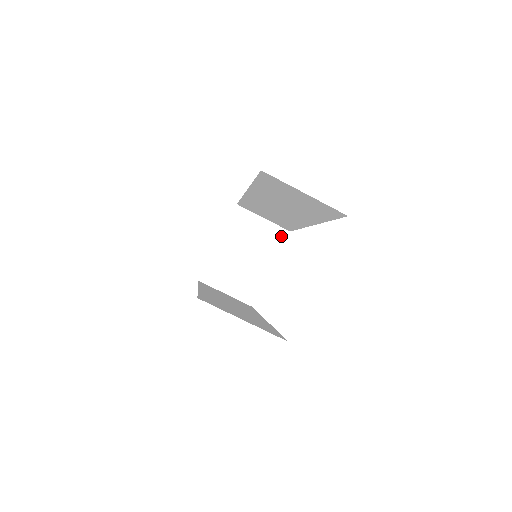
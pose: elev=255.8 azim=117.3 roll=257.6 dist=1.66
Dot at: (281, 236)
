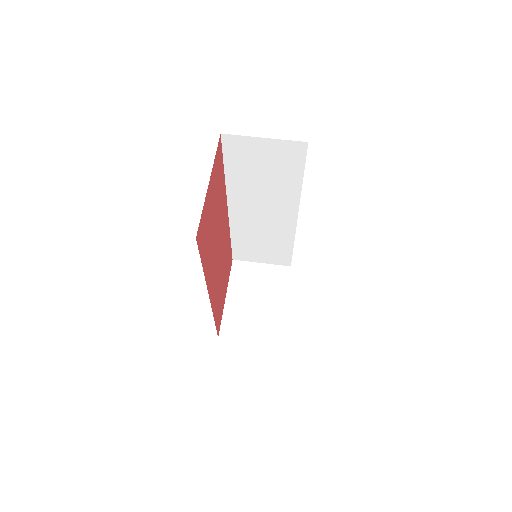
Dot at: (284, 273)
